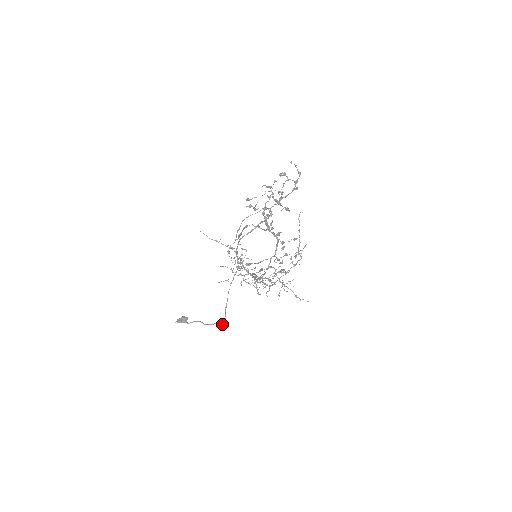
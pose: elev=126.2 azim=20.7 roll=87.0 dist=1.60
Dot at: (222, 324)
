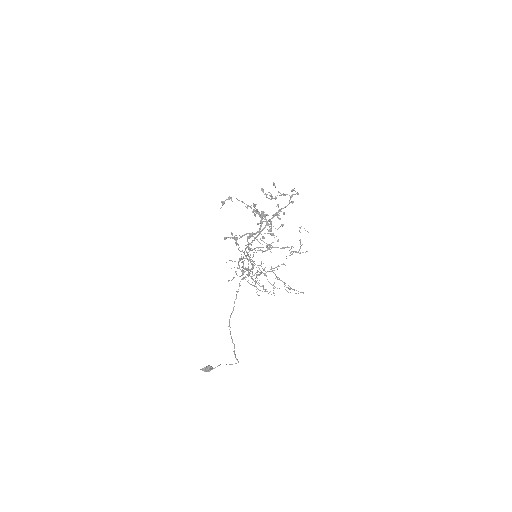
Dot at: (236, 359)
